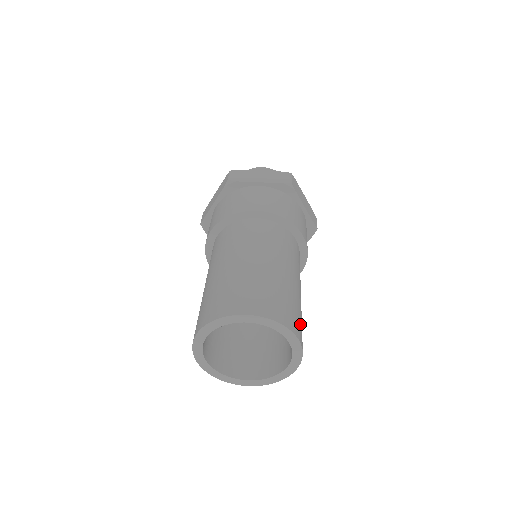
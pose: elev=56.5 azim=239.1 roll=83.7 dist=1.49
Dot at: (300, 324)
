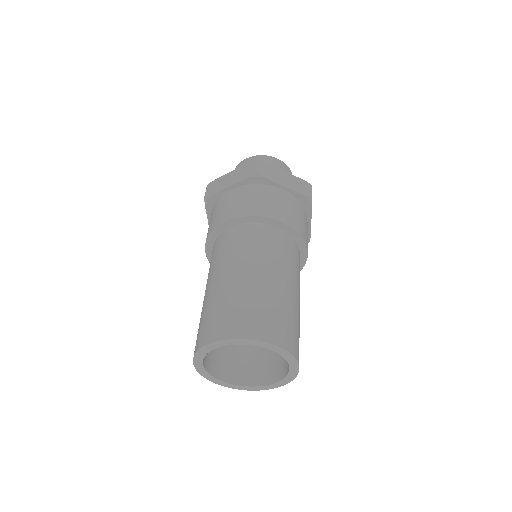
Dot at: occluded
